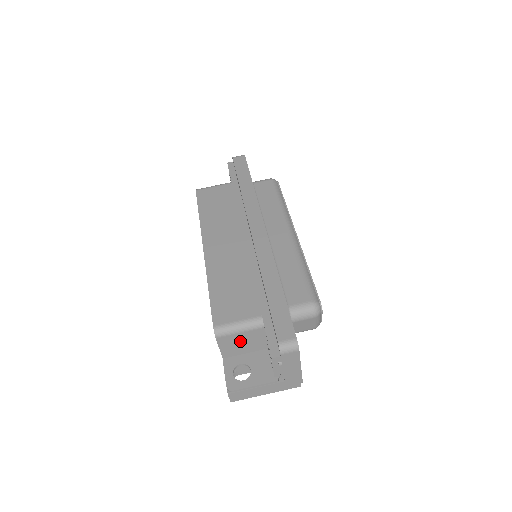
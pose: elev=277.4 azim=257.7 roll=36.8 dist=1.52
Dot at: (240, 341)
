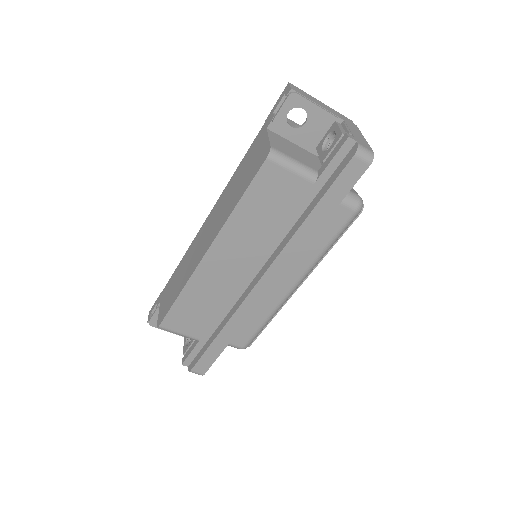
Dot at: occluded
